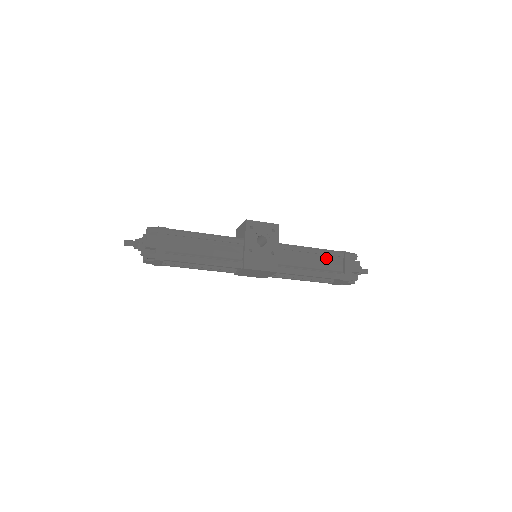
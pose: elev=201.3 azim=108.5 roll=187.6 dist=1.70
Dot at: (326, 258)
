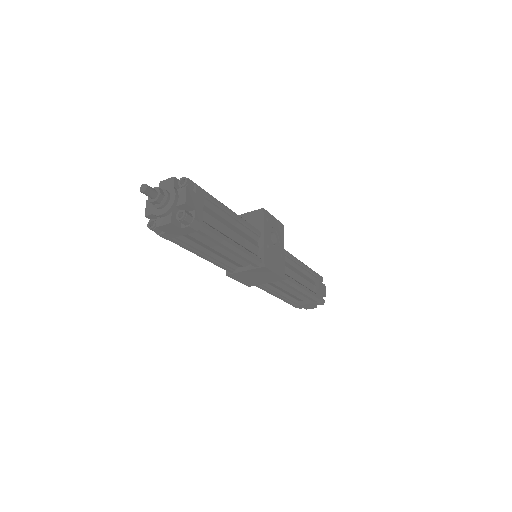
Dot at: (306, 275)
